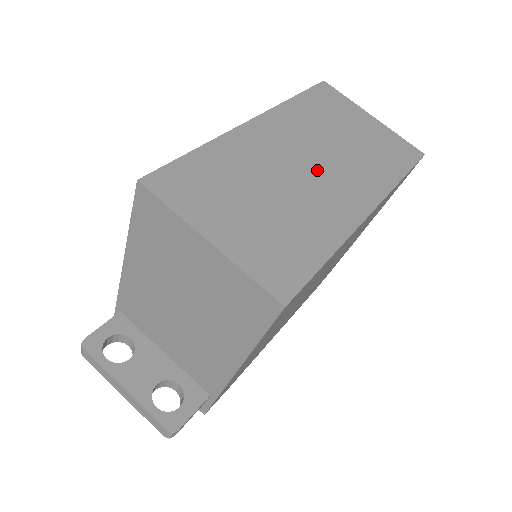
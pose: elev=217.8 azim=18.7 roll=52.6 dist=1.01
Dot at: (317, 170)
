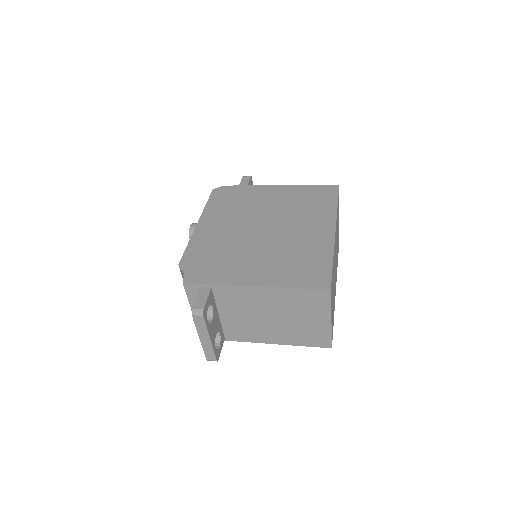
Dot at: occluded
